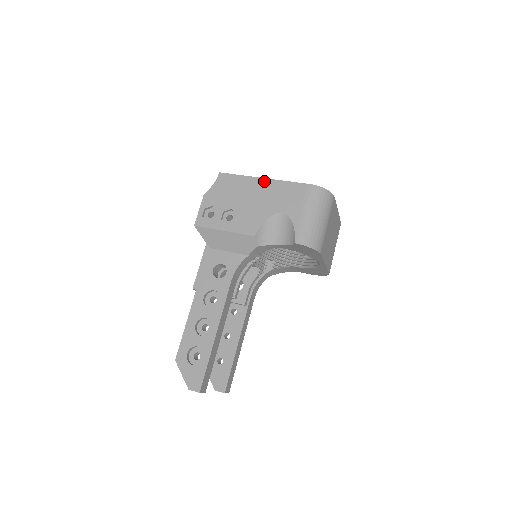
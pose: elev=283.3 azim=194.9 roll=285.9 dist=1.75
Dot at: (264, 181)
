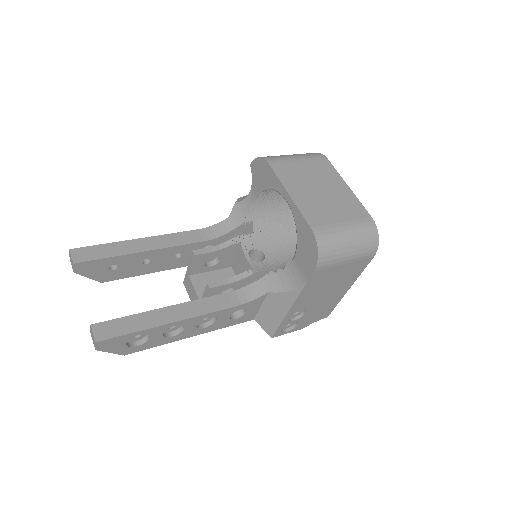
Dot at: occluded
